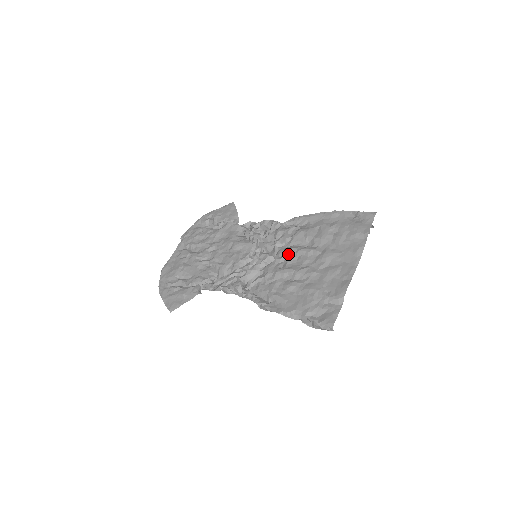
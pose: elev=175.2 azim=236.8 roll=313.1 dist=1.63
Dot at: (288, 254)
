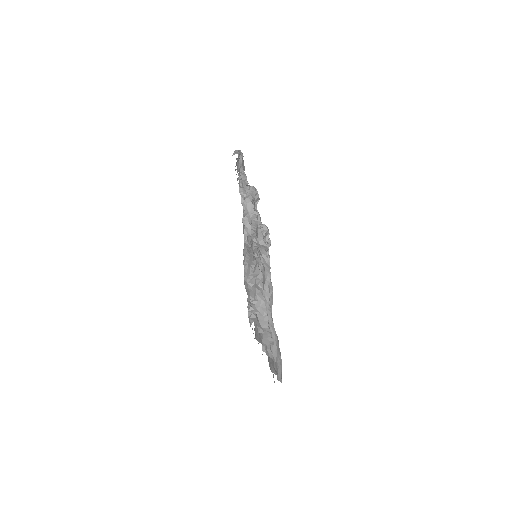
Dot at: occluded
